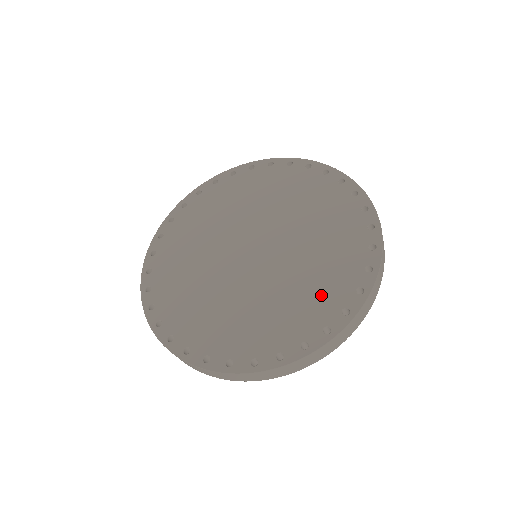
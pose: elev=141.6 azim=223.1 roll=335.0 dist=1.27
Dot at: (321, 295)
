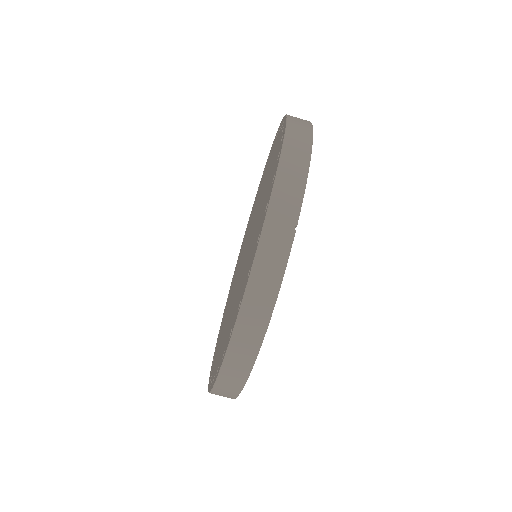
Dot at: (260, 220)
